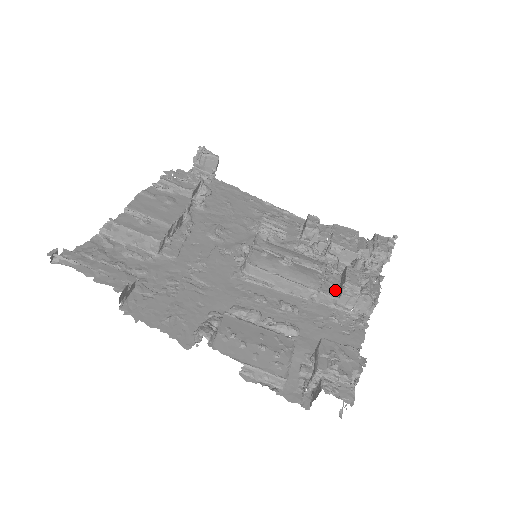
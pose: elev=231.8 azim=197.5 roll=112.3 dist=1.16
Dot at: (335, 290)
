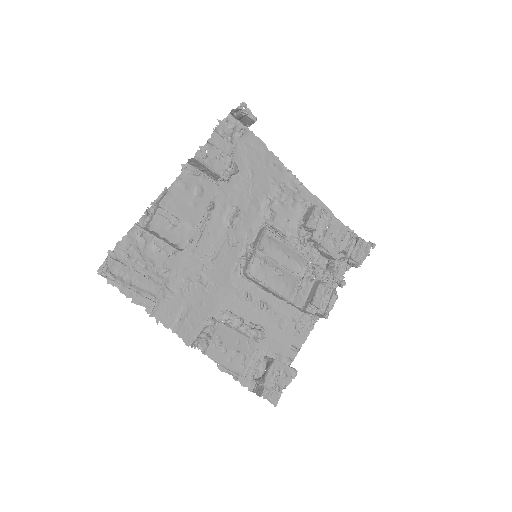
Dot at: (303, 299)
